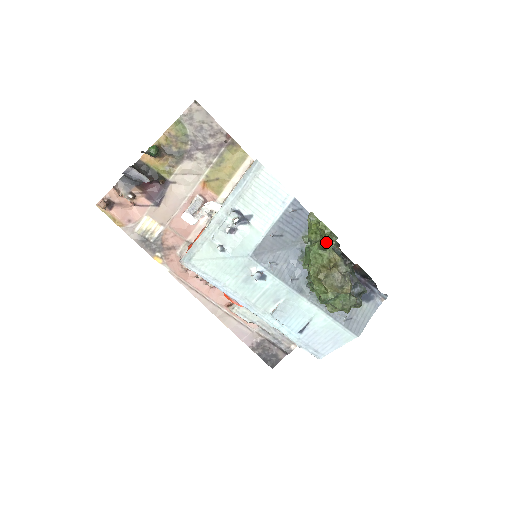
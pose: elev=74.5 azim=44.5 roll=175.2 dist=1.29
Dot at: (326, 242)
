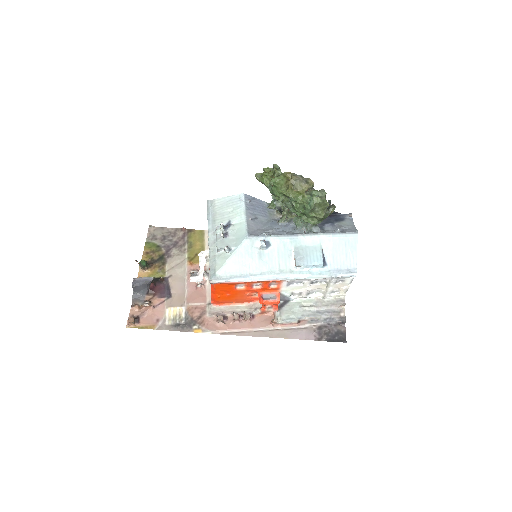
Dot at: (276, 173)
